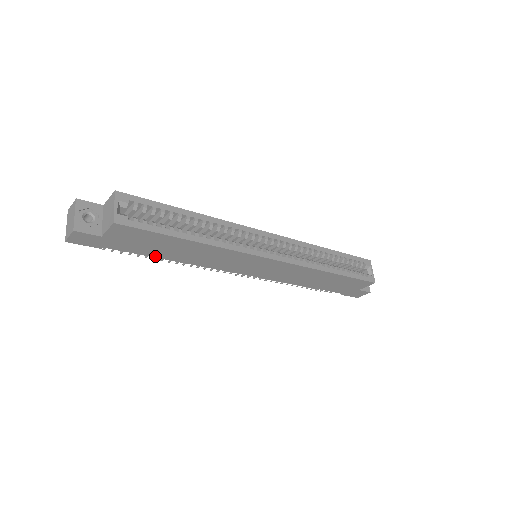
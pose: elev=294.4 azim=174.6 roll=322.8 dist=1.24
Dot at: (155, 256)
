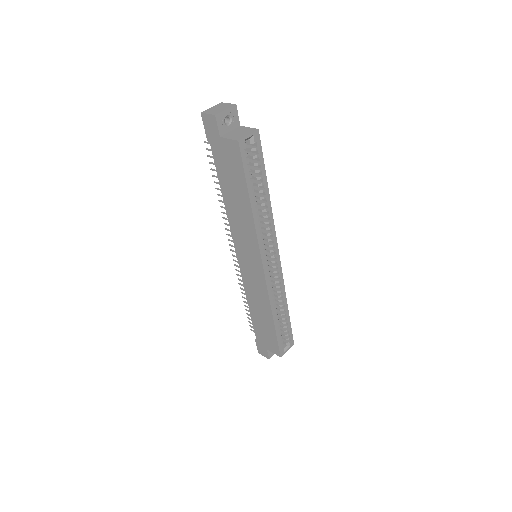
Dot at: (221, 182)
